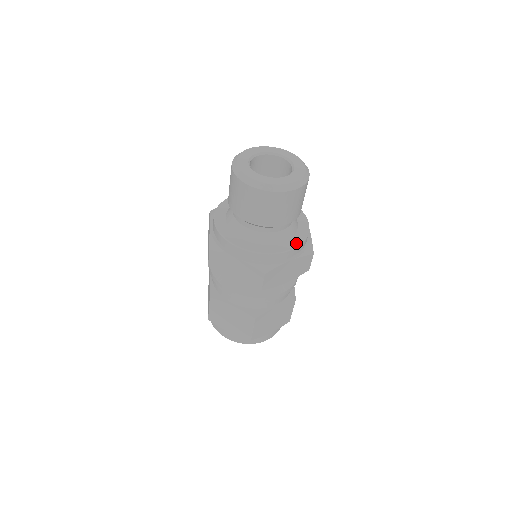
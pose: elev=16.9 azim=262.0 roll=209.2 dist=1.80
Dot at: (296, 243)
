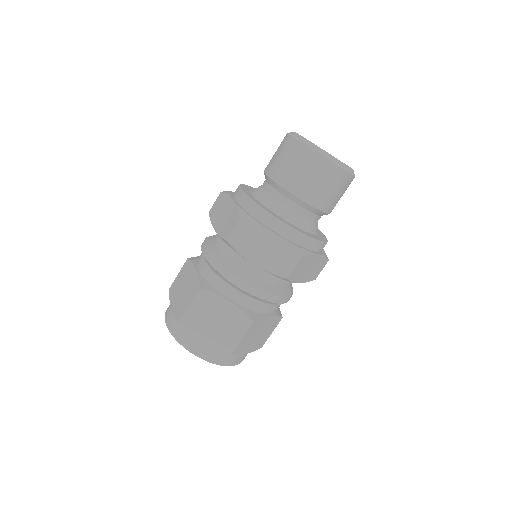
Dot at: (323, 239)
